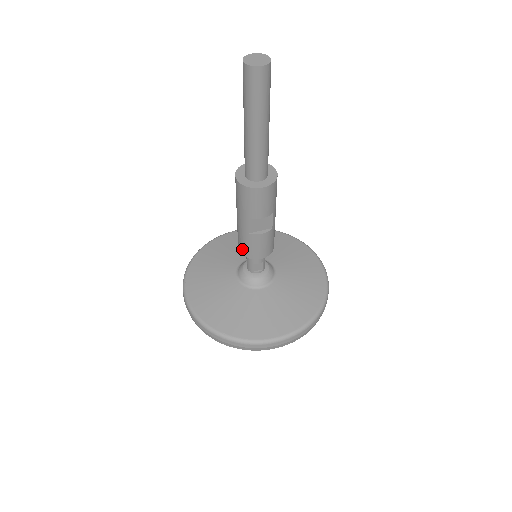
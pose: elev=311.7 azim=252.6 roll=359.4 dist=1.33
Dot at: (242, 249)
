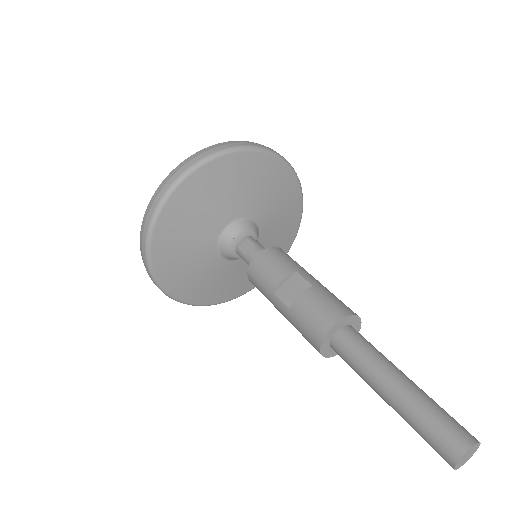
Dot at: occluded
